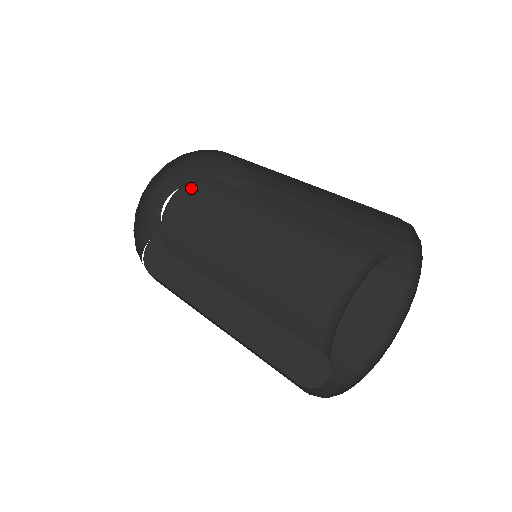
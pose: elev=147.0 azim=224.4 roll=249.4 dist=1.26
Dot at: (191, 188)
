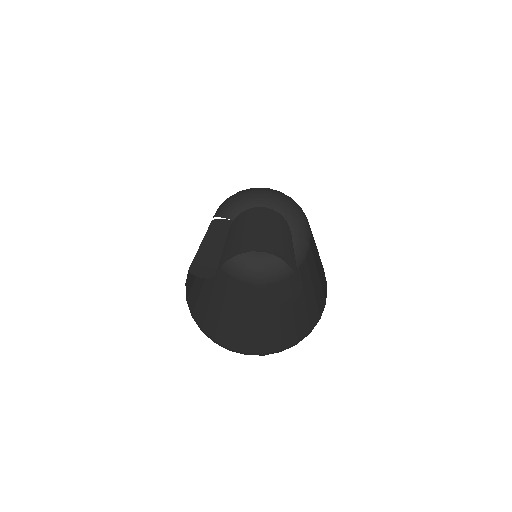
Dot at: (274, 211)
